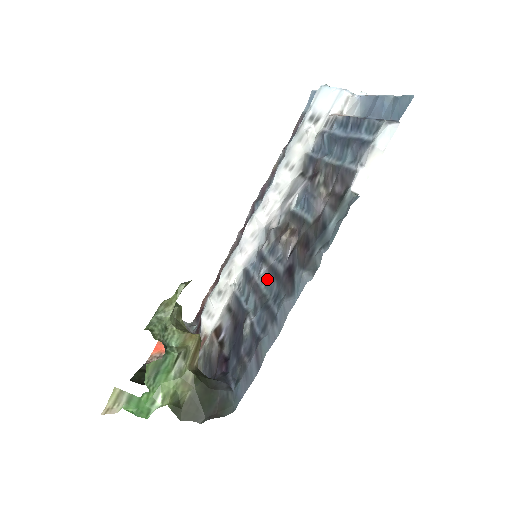
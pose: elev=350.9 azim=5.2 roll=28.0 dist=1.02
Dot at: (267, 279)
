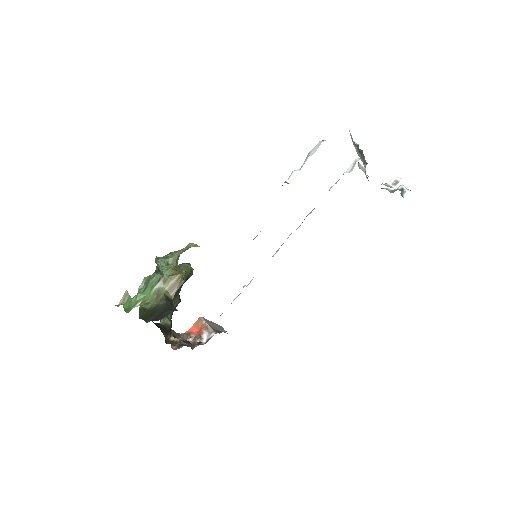
Dot at: occluded
